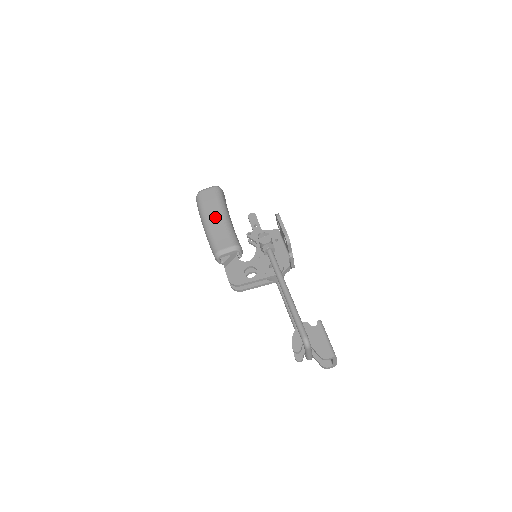
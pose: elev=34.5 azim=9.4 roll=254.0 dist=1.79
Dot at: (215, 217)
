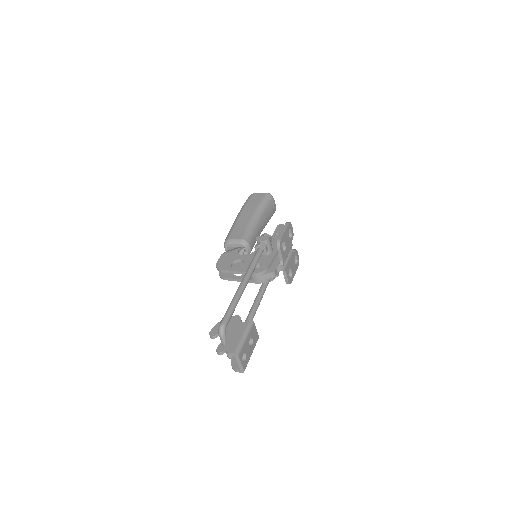
Dot at: (247, 214)
